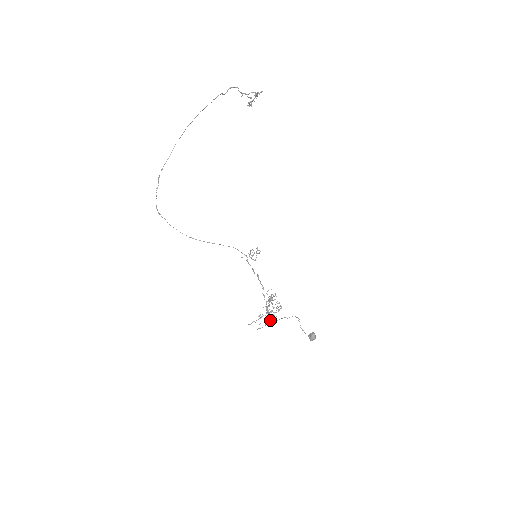
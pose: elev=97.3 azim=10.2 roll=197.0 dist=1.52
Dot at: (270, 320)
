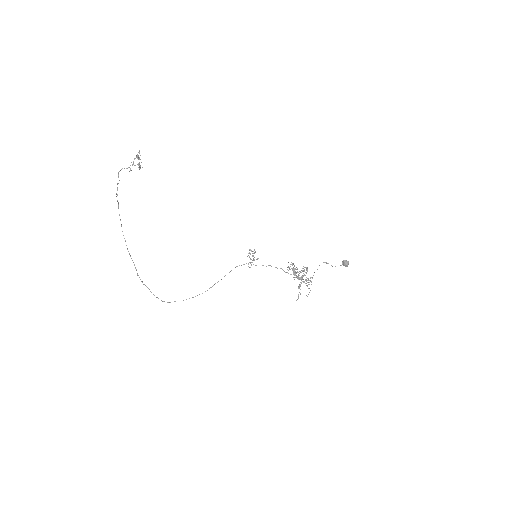
Dot at: (308, 282)
